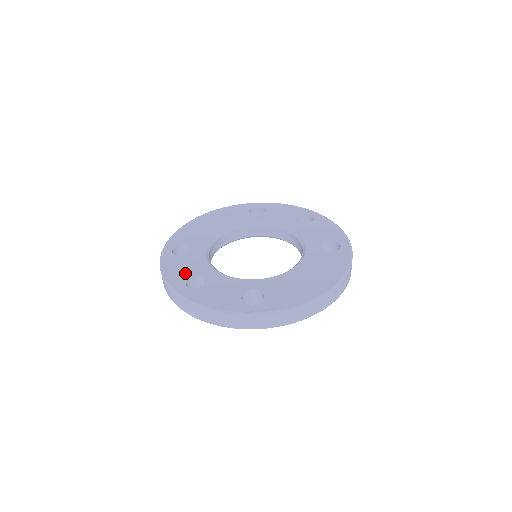
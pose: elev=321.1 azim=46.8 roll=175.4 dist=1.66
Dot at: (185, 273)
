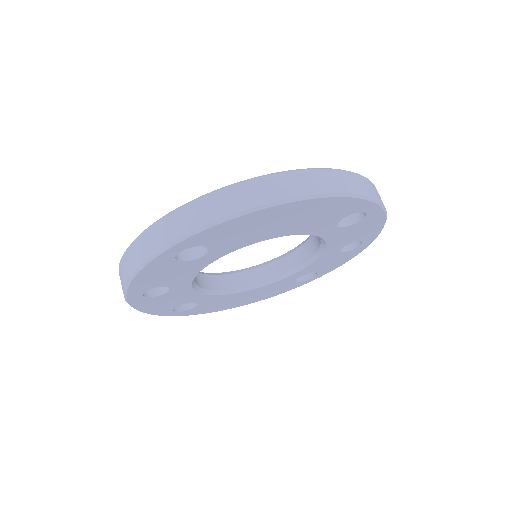
Dot at: occluded
